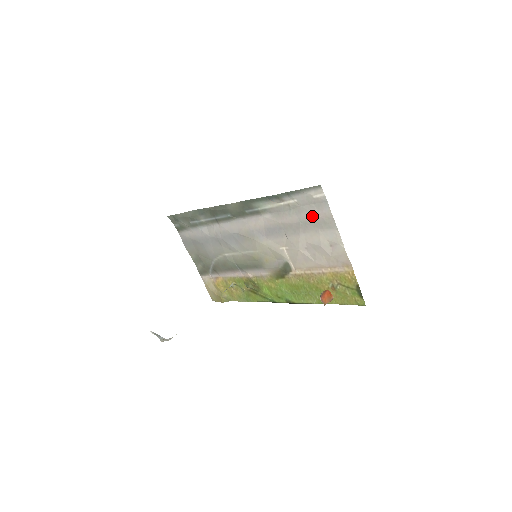
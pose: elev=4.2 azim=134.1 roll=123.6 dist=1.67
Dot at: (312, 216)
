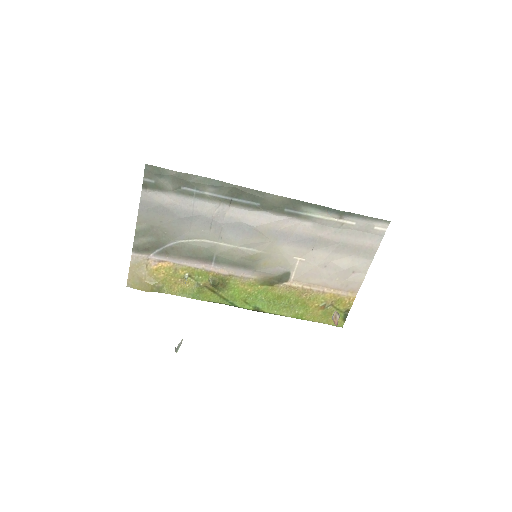
Dot at: (358, 242)
